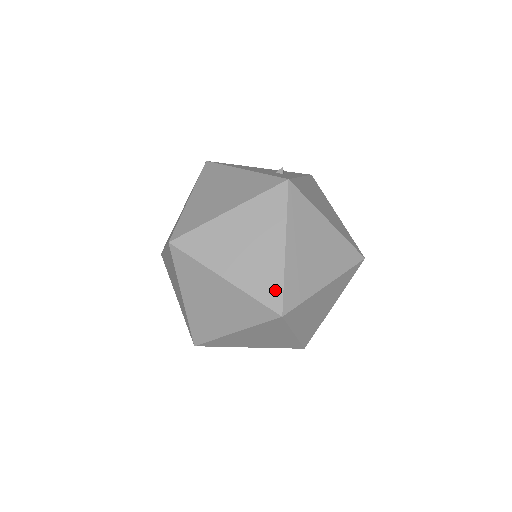
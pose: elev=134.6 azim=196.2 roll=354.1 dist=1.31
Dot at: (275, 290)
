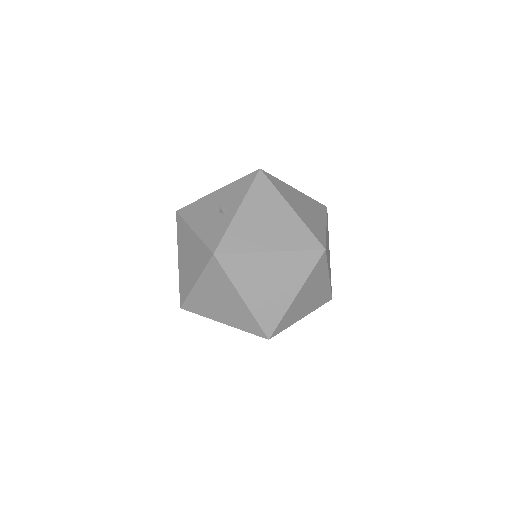
Dot at: (254, 326)
